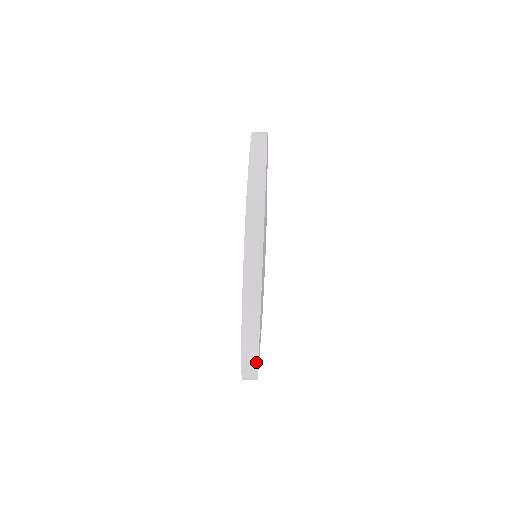
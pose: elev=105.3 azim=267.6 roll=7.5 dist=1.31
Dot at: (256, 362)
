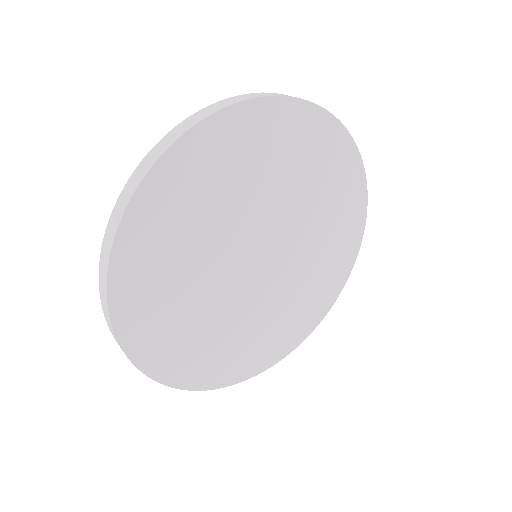
Dot at: (140, 370)
